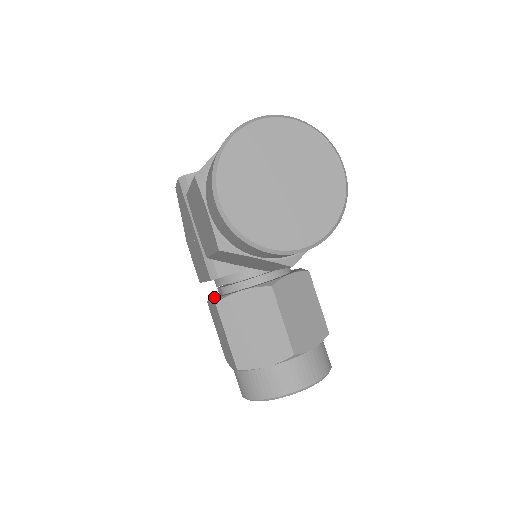
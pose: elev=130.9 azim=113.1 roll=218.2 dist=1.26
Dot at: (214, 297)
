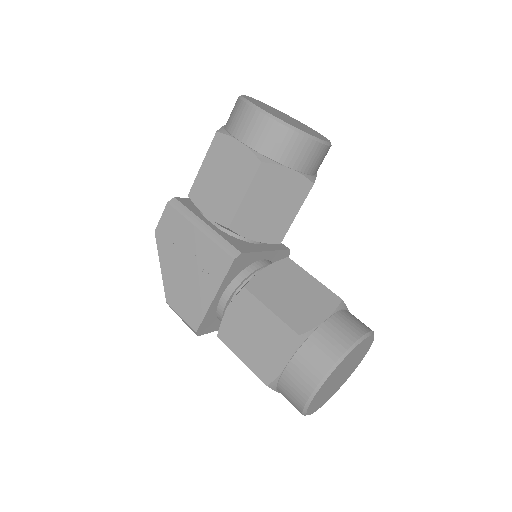
Dot at: (233, 300)
